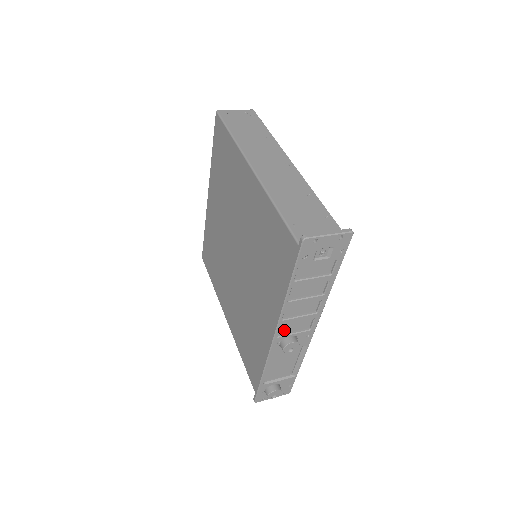
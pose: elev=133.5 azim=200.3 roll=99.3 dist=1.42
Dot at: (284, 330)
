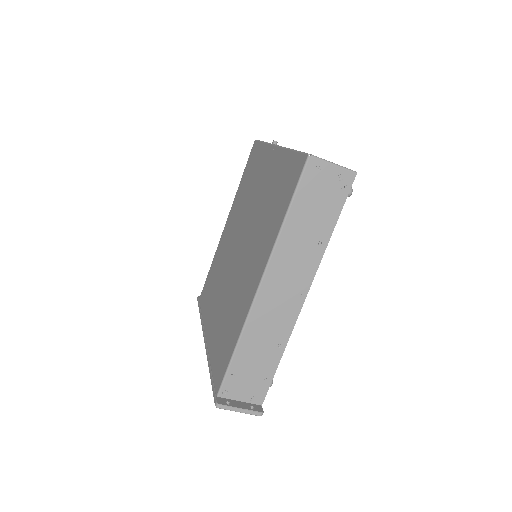
Dot at: occluded
